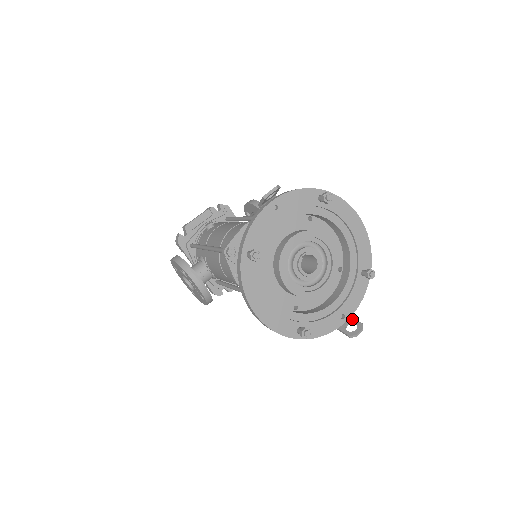
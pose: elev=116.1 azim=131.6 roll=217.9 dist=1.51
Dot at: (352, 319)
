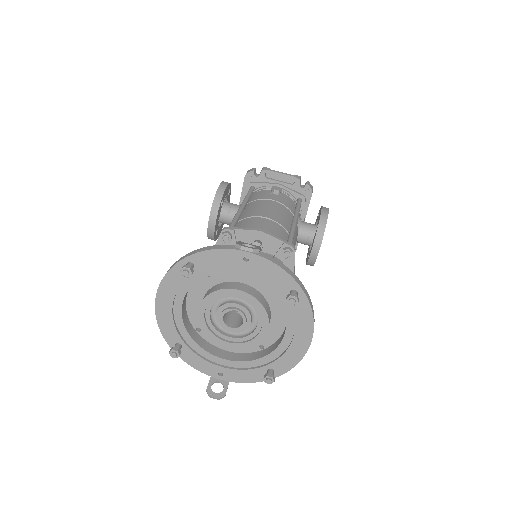
Dot at: (227, 383)
